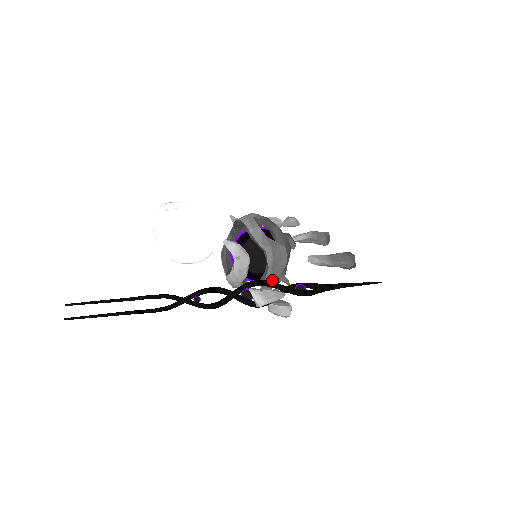
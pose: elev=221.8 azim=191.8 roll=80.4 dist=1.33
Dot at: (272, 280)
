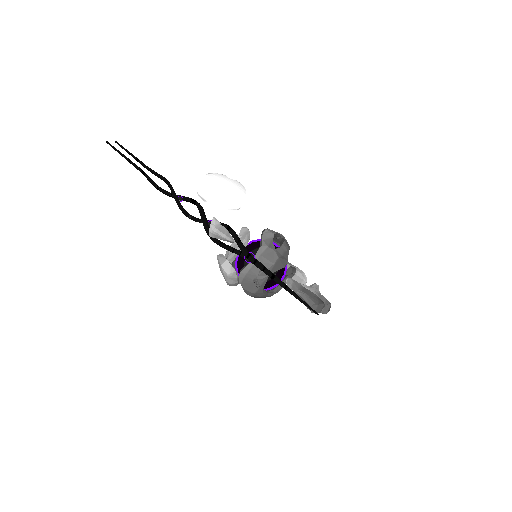
Dot at: (249, 274)
